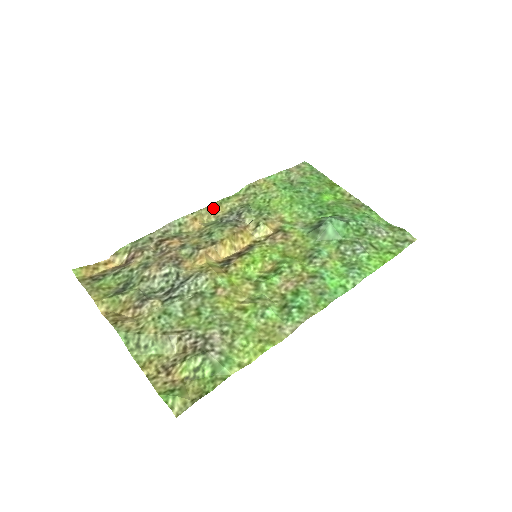
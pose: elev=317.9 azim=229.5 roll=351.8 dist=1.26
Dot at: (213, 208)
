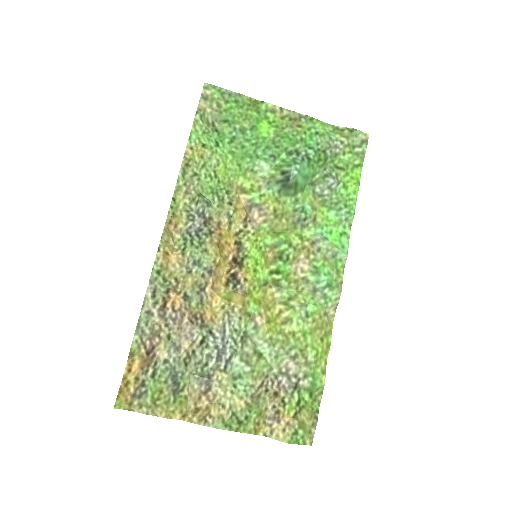
Dot at: (170, 225)
